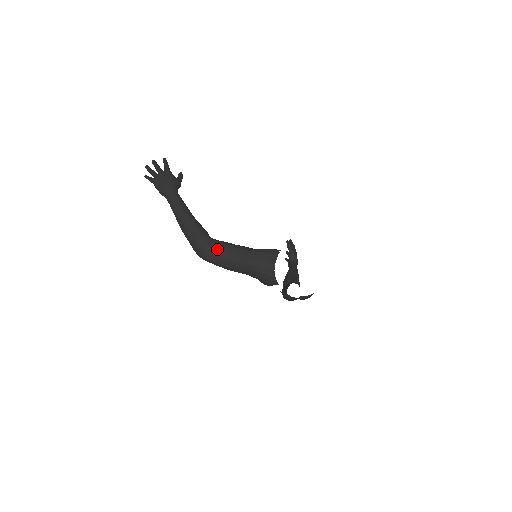
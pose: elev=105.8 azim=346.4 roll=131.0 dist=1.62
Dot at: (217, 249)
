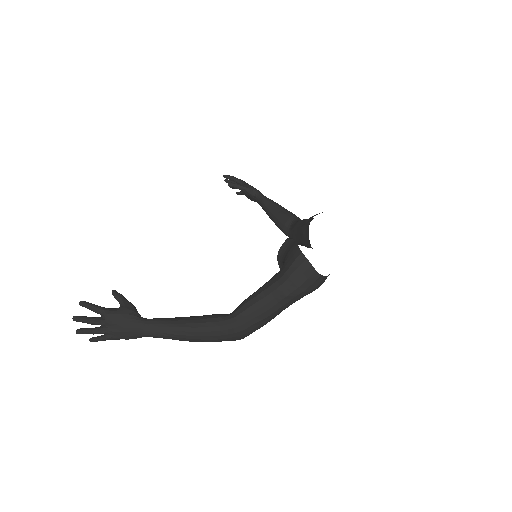
Dot at: (251, 319)
